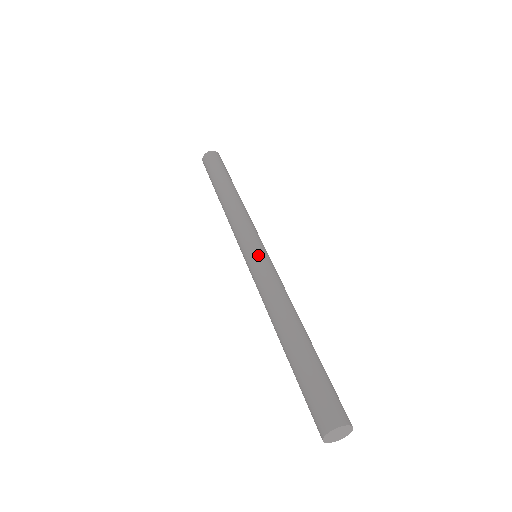
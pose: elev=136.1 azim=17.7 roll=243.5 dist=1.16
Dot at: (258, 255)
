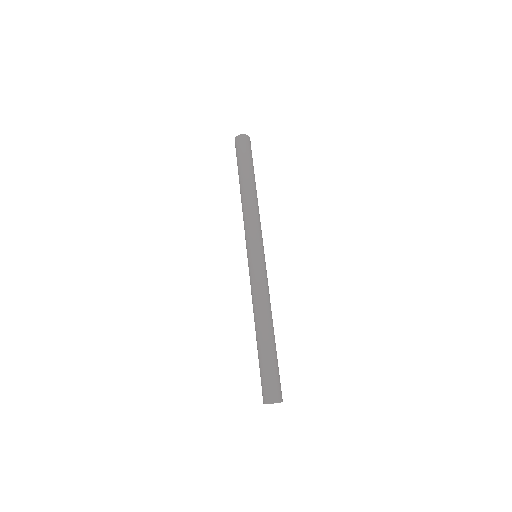
Dot at: (250, 262)
